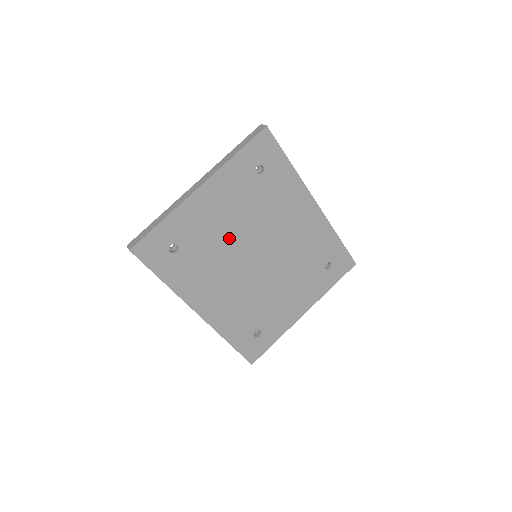
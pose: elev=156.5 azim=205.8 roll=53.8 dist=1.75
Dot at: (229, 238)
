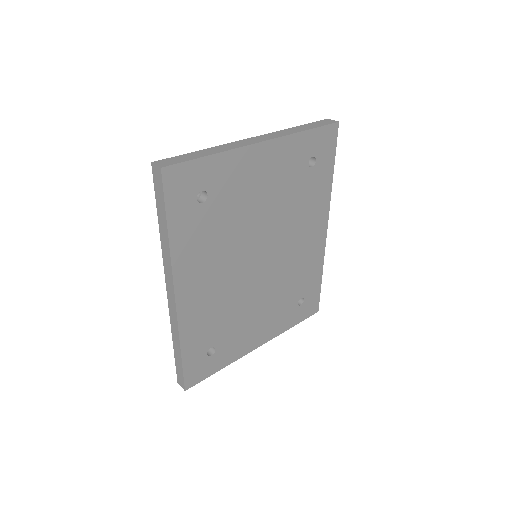
Dot at: (252, 219)
